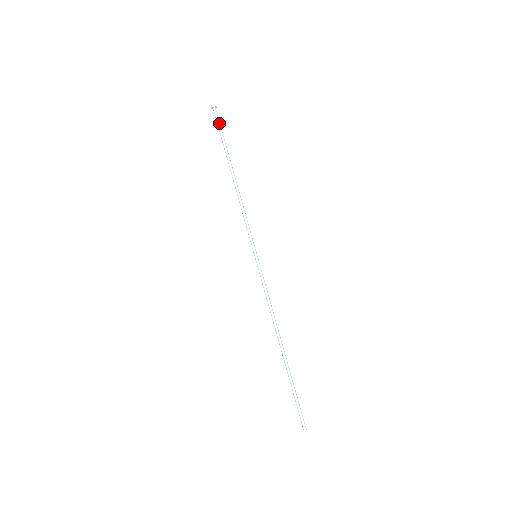
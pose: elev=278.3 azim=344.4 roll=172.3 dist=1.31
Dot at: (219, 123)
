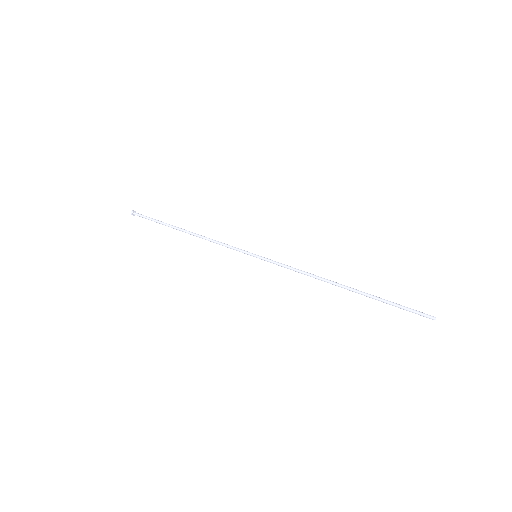
Dot at: (146, 216)
